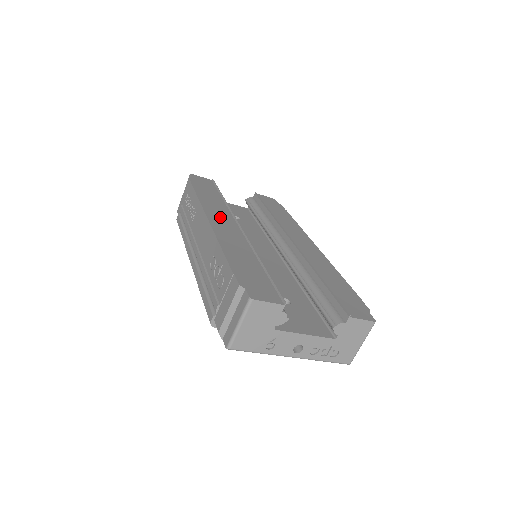
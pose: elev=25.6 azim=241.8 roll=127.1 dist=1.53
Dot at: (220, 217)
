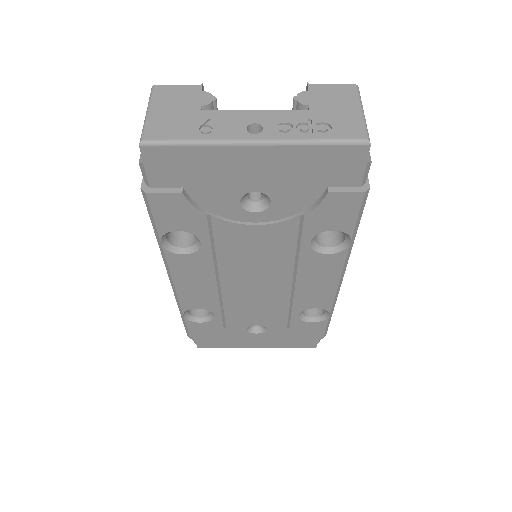
Dot at: occluded
